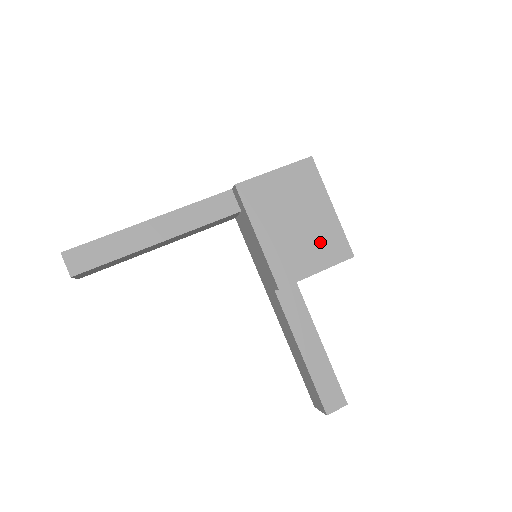
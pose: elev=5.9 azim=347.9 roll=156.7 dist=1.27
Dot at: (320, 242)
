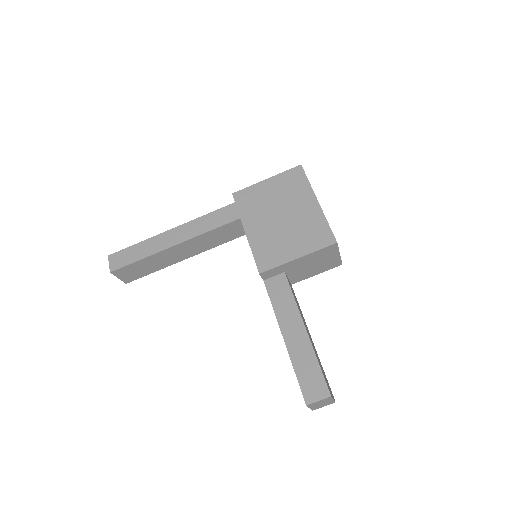
Dot at: (303, 232)
